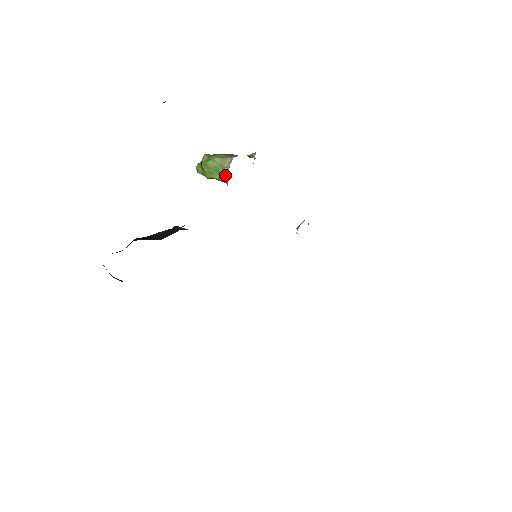
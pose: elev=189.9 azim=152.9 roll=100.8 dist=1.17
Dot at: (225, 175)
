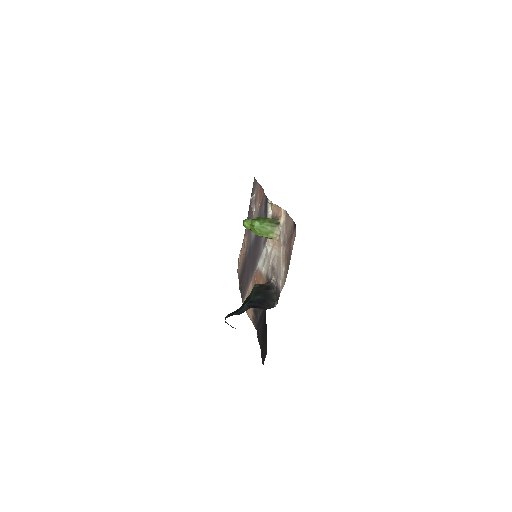
Dot at: (273, 238)
